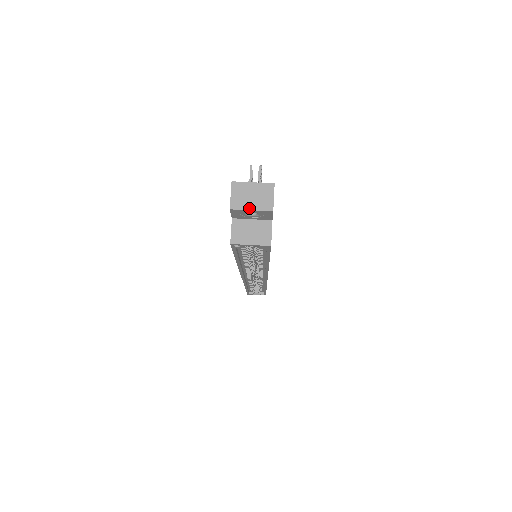
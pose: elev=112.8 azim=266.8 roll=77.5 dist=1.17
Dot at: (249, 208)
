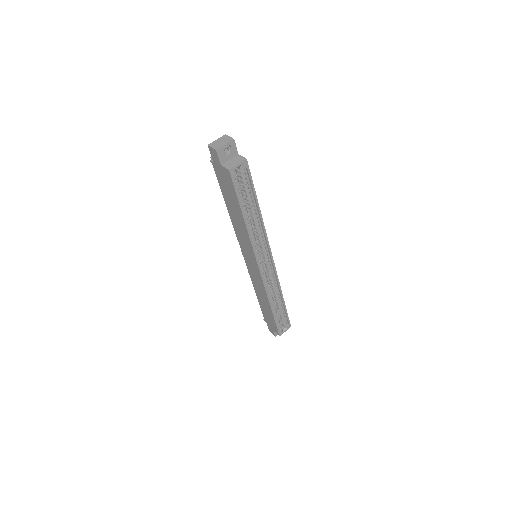
Dot at: (223, 145)
